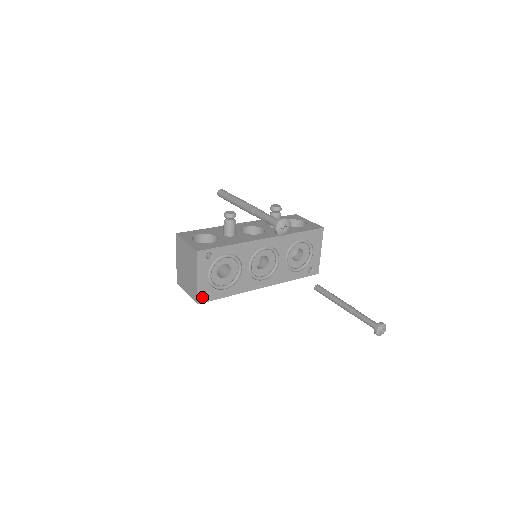
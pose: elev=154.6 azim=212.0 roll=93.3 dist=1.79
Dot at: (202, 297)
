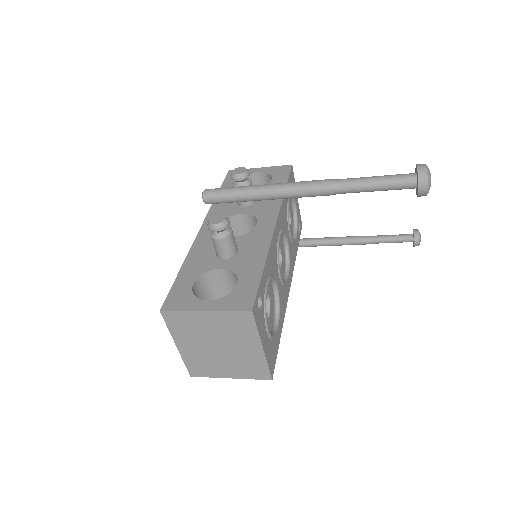
Dot at: (271, 365)
